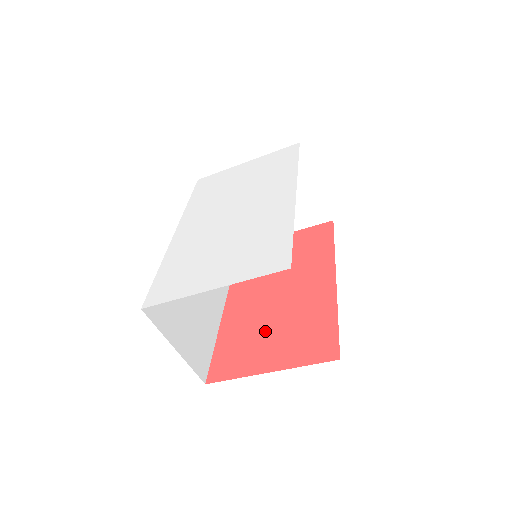
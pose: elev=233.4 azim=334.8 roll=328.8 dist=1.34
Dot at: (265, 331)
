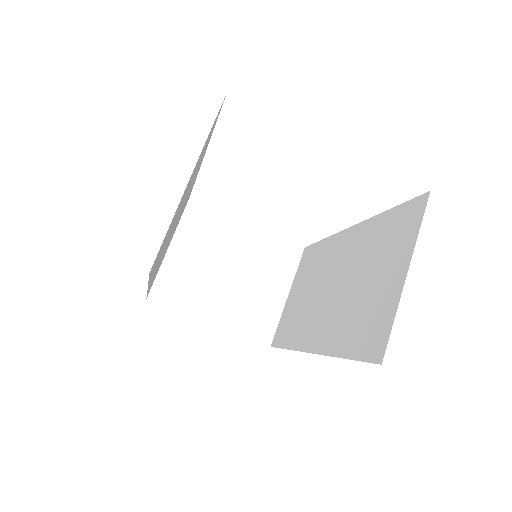
Dot at: occluded
